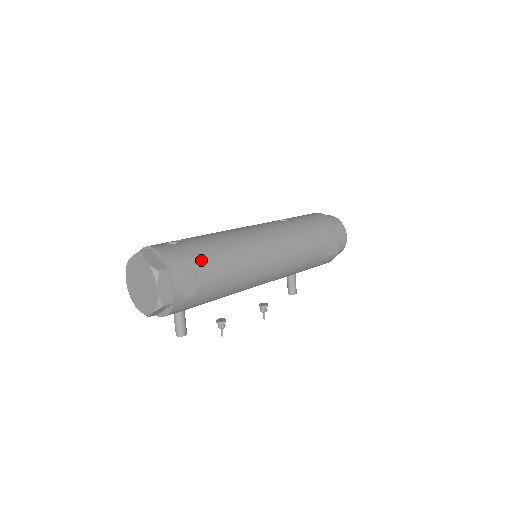
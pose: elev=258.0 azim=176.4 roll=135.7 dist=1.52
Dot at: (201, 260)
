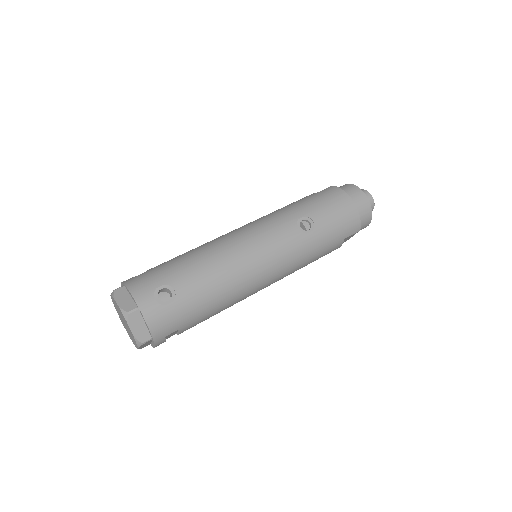
Dot at: (188, 321)
